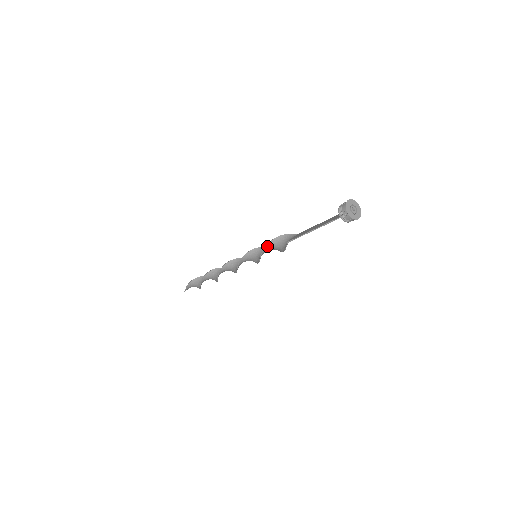
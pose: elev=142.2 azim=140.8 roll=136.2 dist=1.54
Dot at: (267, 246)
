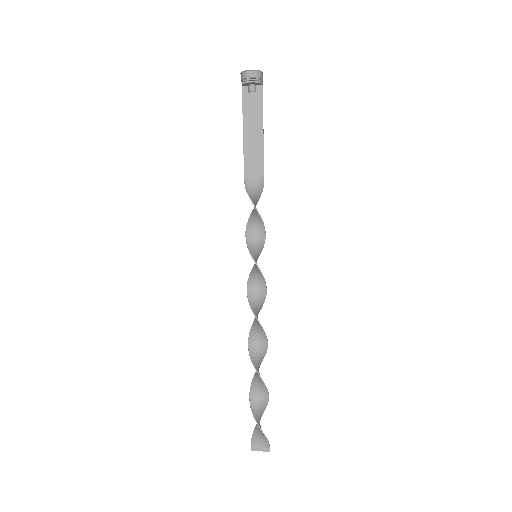
Dot at: (250, 219)
